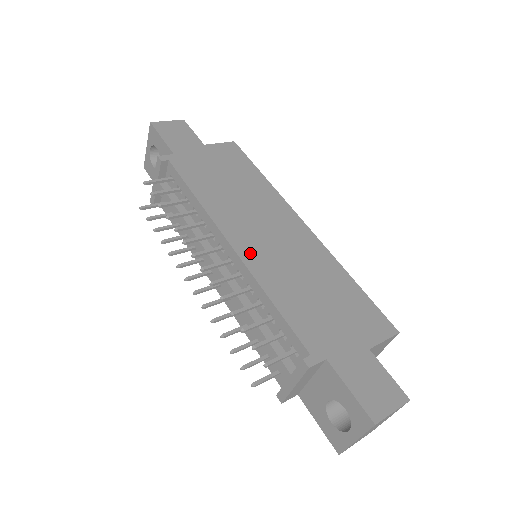
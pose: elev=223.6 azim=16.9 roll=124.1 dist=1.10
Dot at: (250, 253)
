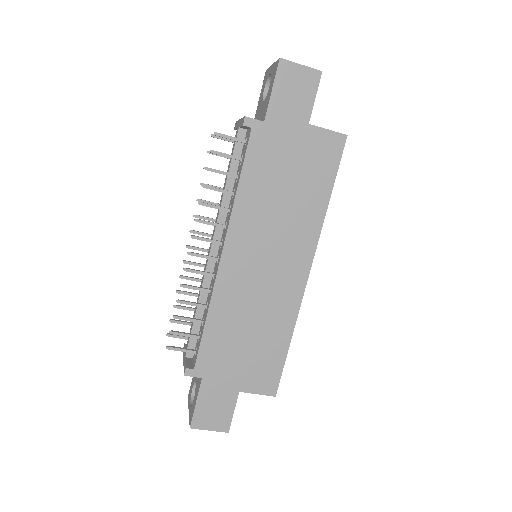
Dot at: (230, 272)
